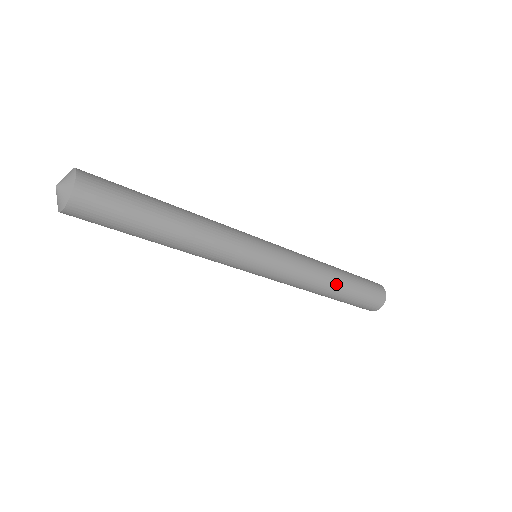
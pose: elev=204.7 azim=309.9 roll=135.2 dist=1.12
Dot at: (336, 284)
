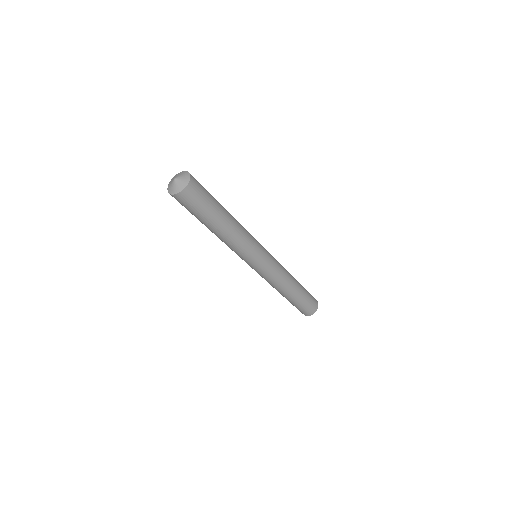
Dot at: (293, 291)
